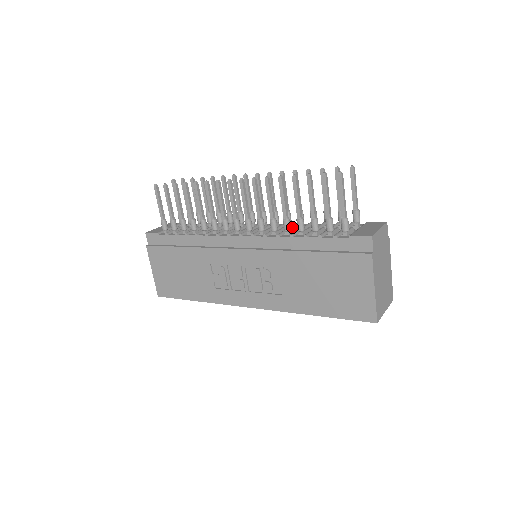
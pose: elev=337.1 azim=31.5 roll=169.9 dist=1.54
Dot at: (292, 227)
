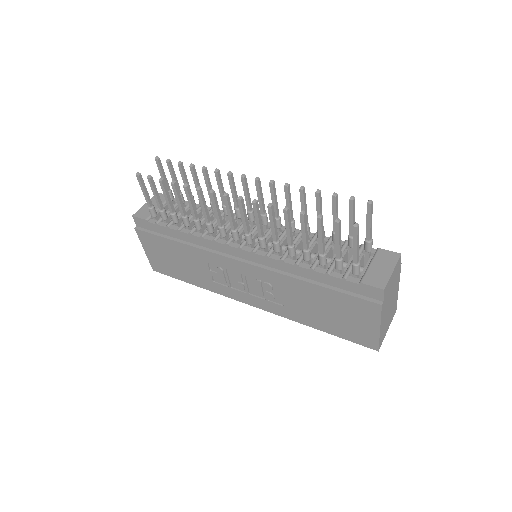
Dot at: (296, 241)
